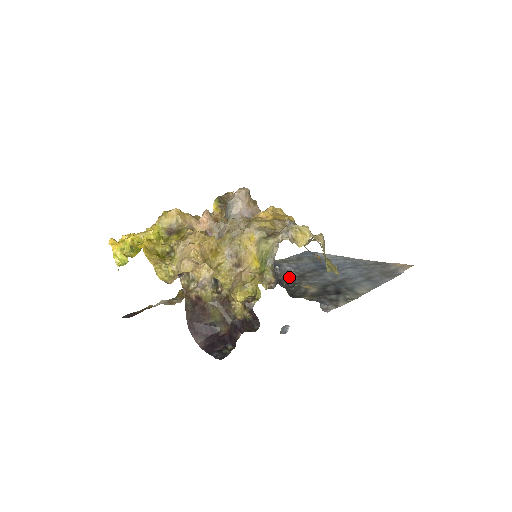
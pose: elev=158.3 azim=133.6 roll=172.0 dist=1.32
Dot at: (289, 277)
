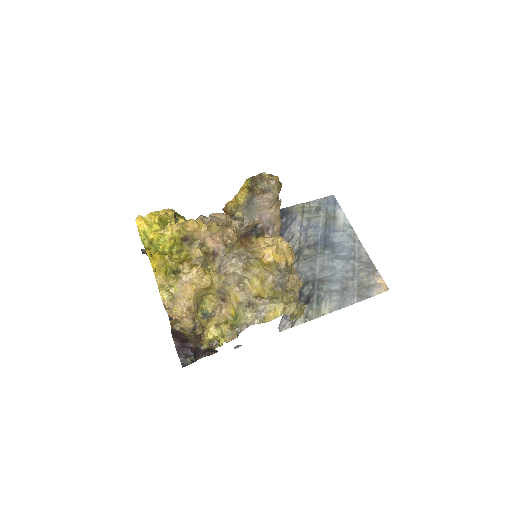
Dot at: occluded
